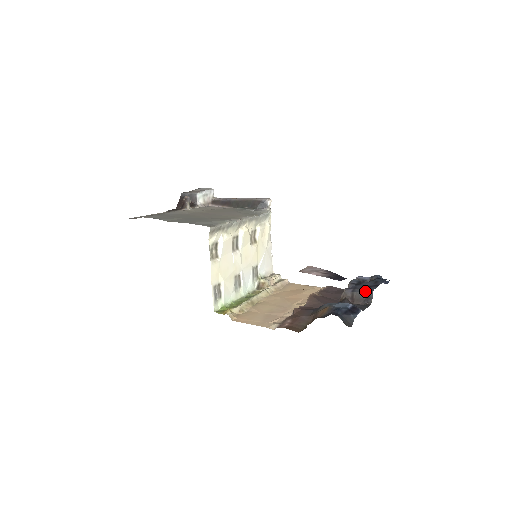
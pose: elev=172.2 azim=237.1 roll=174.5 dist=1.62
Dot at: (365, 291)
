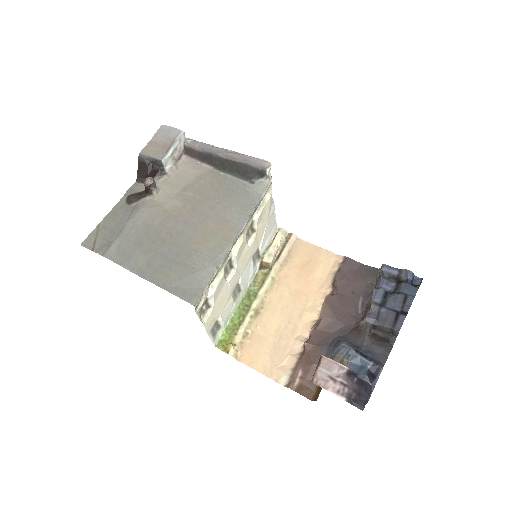
Dot at: (390, 328)
